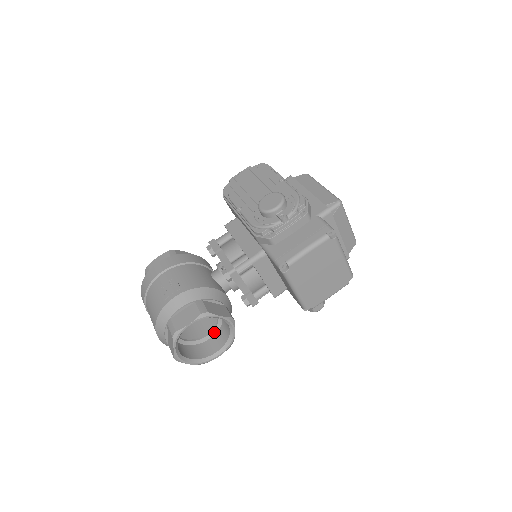
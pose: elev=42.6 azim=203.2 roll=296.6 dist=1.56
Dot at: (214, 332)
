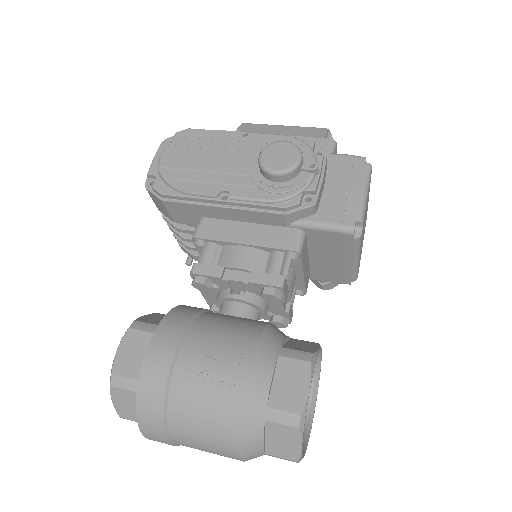
Dot at: occluded
